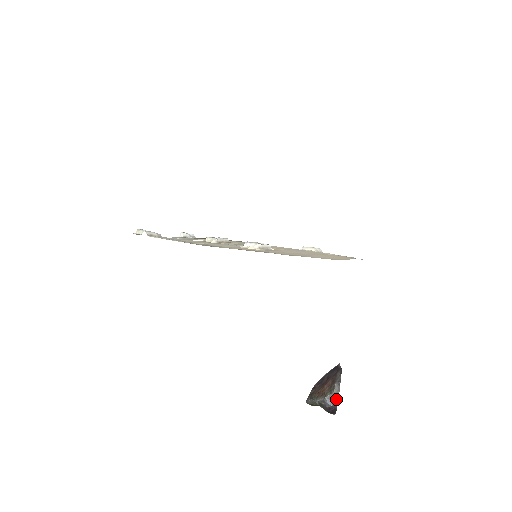
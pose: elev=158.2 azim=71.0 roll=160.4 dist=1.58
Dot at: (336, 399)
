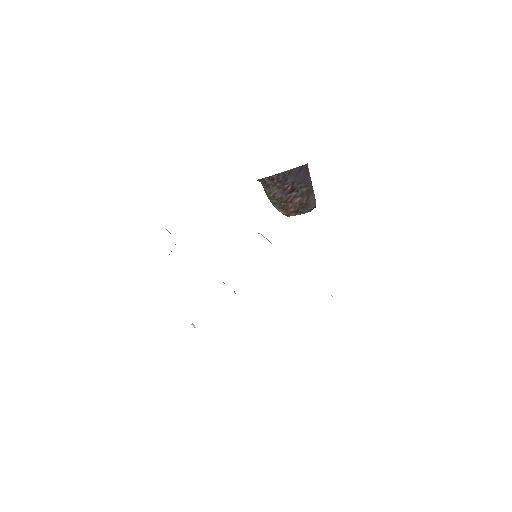
Dot at: occluded
